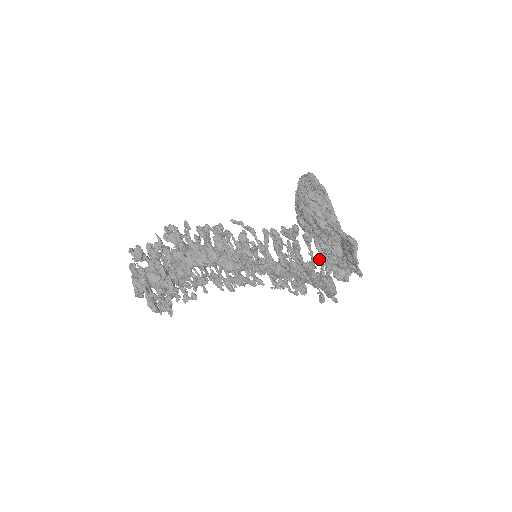
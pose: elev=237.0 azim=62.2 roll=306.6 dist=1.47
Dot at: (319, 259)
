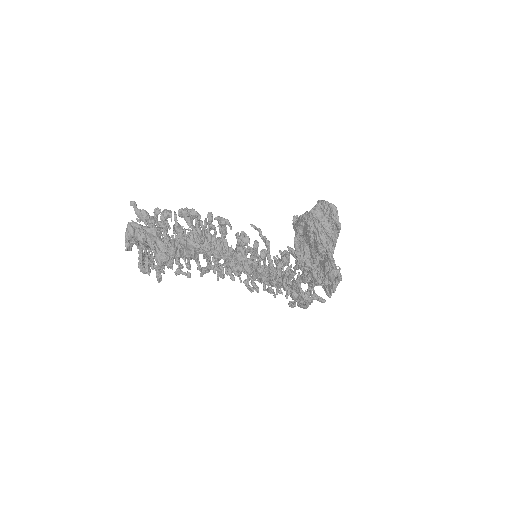
Dot at: (317, 297)
